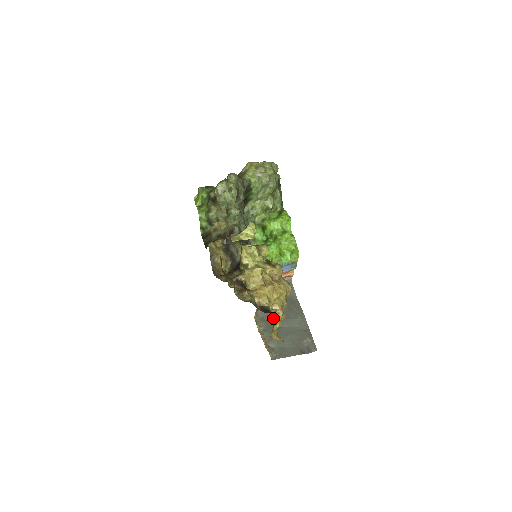
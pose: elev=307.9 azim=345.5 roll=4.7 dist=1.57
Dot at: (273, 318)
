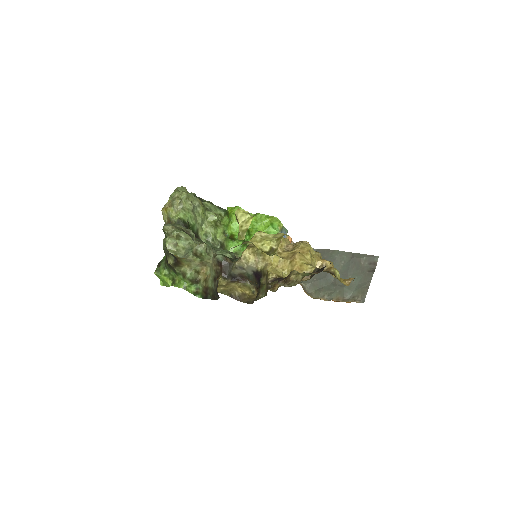
Dot at: (328, 272)
